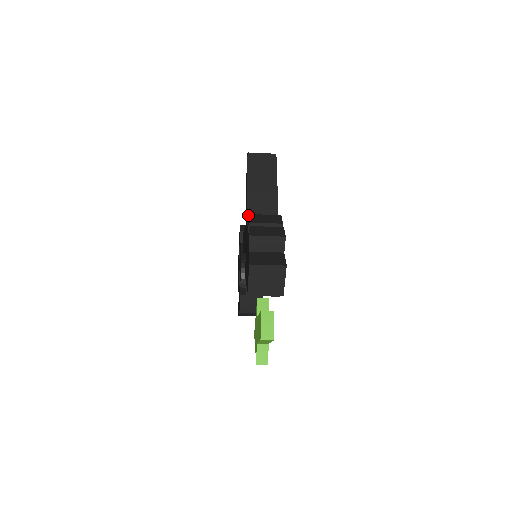
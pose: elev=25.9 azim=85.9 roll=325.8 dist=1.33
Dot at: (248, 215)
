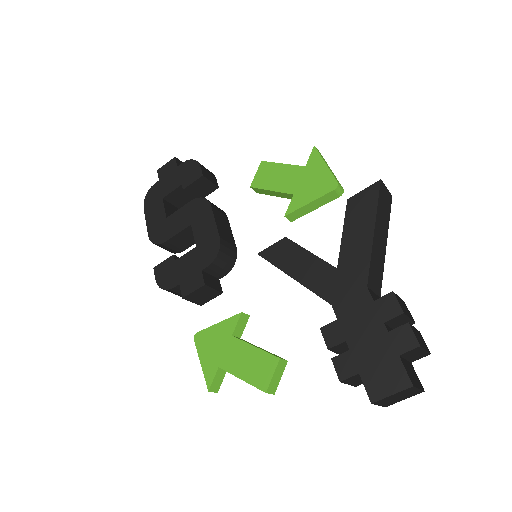
Dot at: (395, 294)
